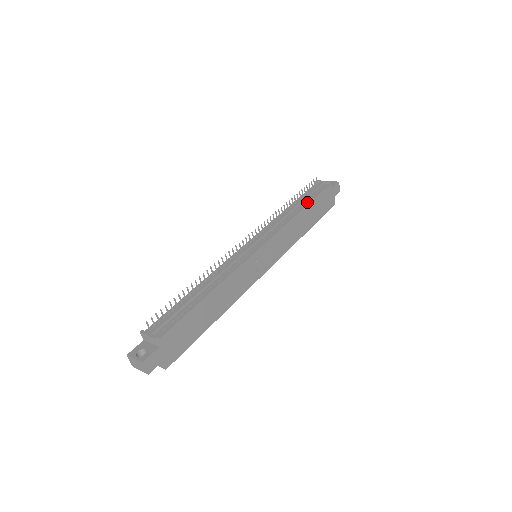
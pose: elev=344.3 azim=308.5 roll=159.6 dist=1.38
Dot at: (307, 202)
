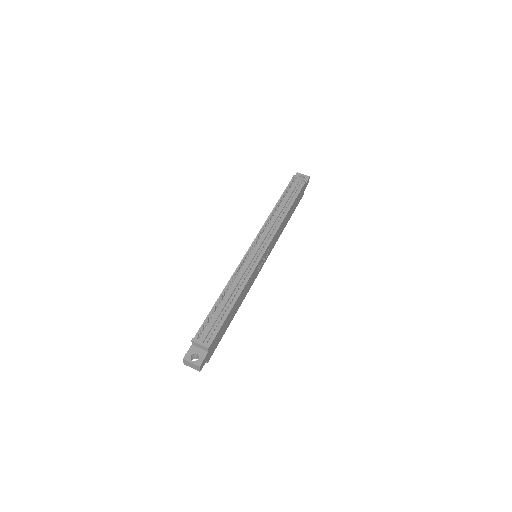
Dot at: (291, 203)
